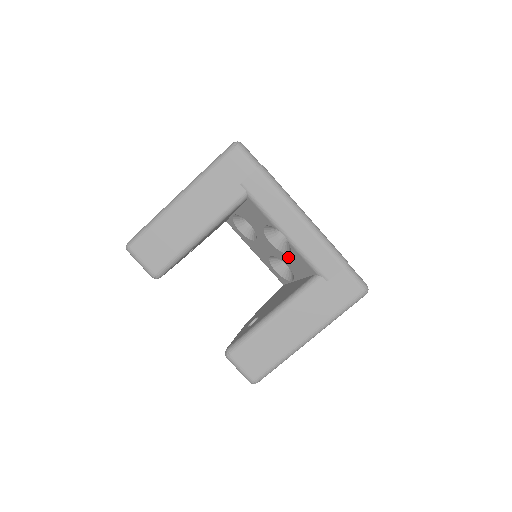
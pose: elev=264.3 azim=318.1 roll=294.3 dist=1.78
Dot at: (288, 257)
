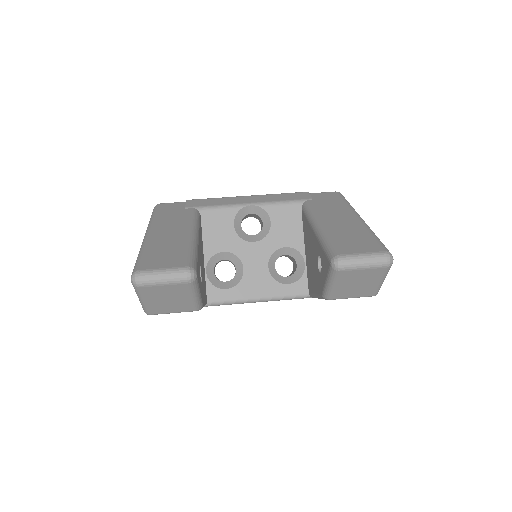
Dot at: (275, 230)
